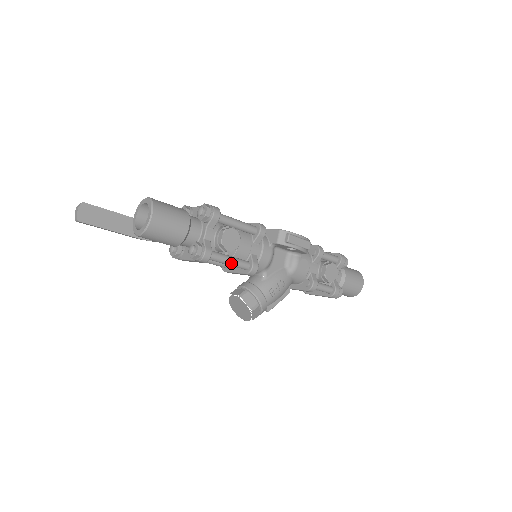
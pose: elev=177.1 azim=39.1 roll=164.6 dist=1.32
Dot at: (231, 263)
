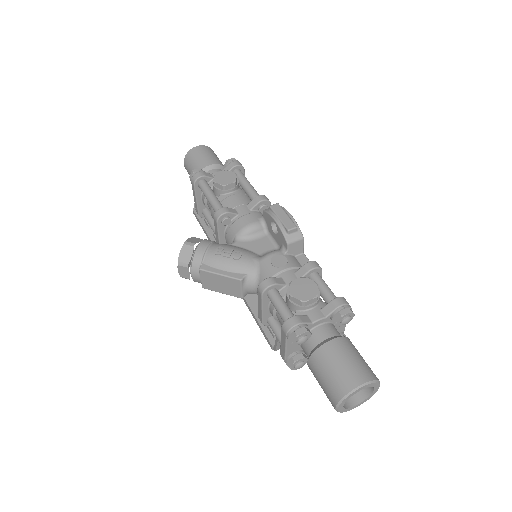
Dot at: (210, 198)
